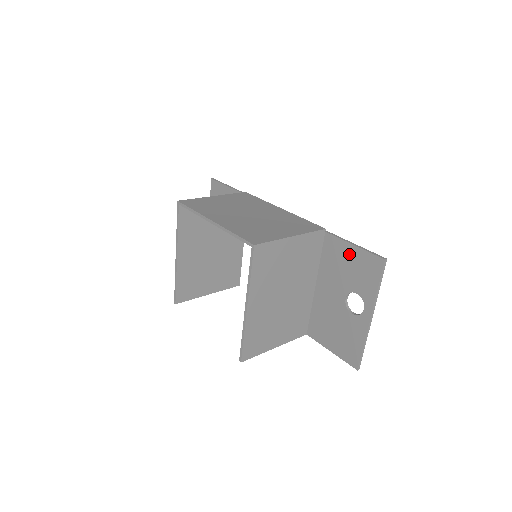
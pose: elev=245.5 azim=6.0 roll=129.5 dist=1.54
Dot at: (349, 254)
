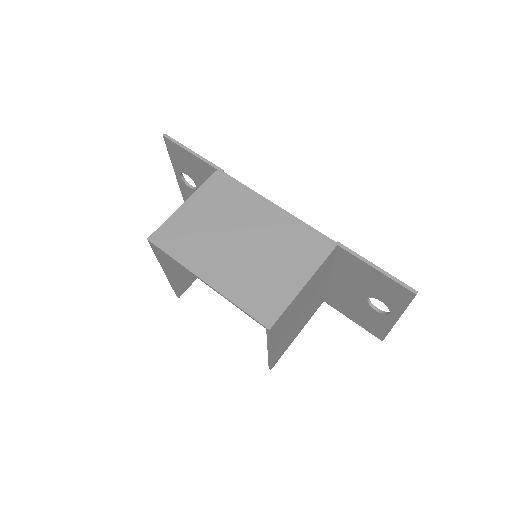
Dot at: (370, 273)
